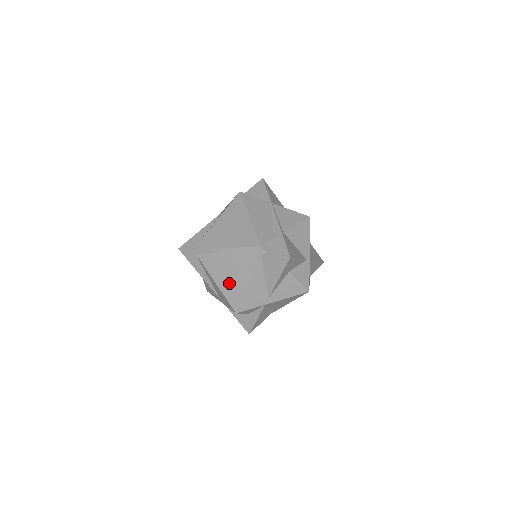
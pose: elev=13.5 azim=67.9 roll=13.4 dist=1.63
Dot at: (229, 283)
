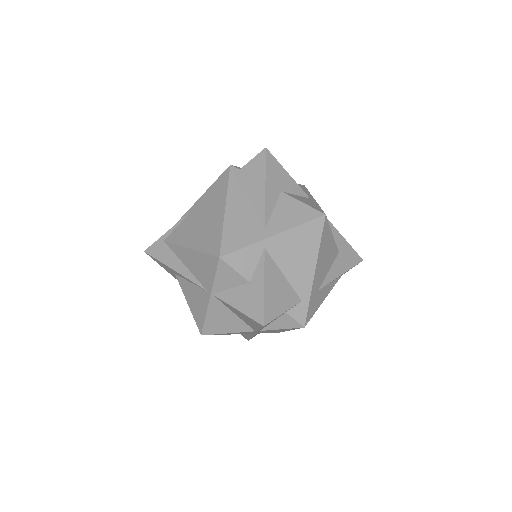
Dot at: (204, 232)
